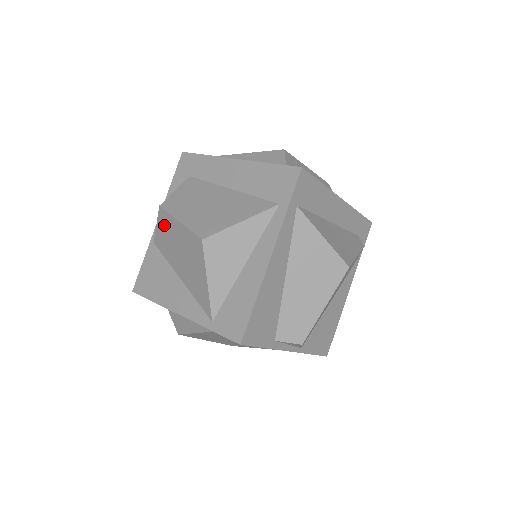
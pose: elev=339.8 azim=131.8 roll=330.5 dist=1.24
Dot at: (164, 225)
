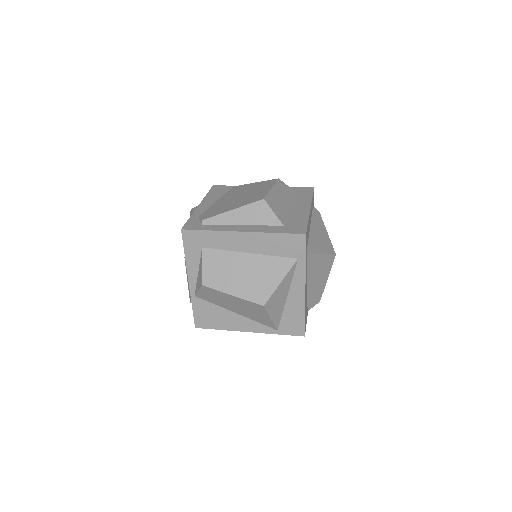
Dot at: (211, 293)
